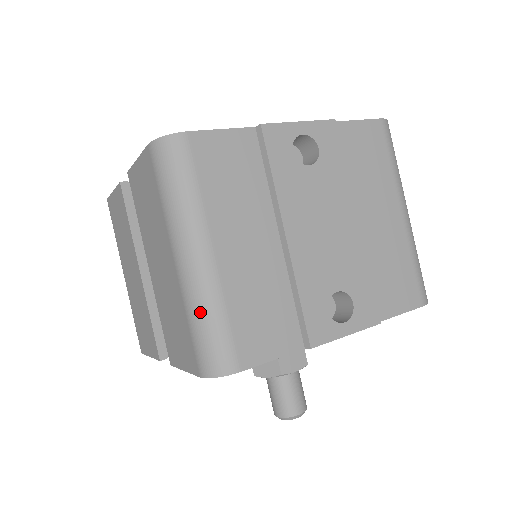
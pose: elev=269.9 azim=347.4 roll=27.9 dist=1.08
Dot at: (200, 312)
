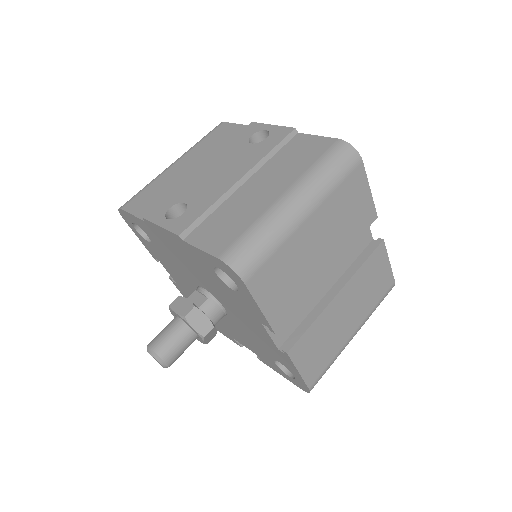
Dot at: occluded
